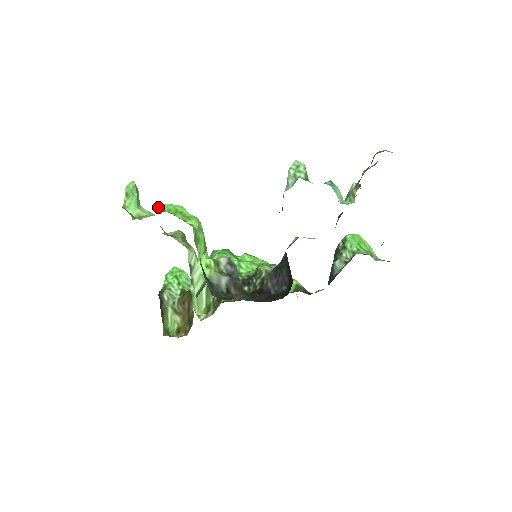
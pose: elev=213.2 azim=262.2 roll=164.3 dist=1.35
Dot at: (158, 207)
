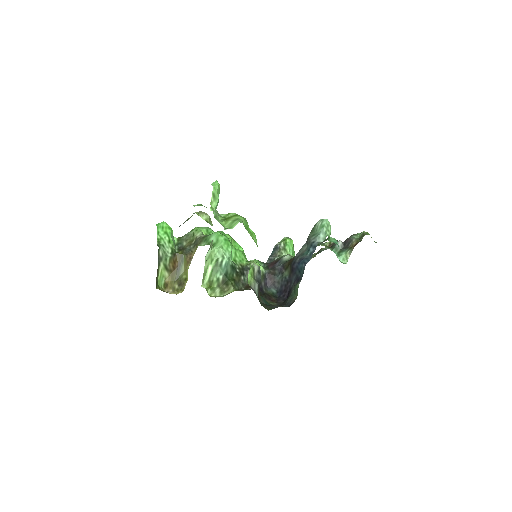
Dot at: occluded
